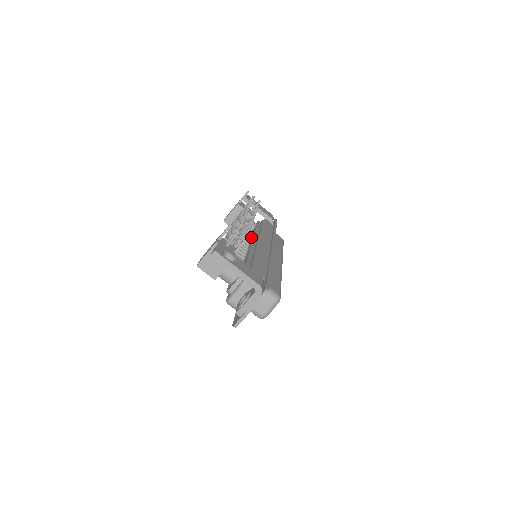
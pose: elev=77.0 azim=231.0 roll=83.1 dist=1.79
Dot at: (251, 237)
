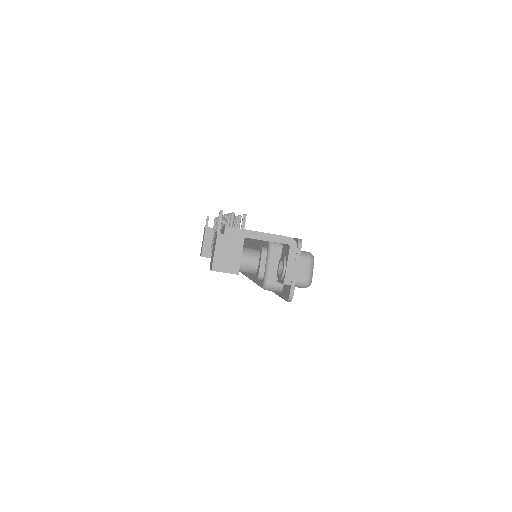
Dot at: occluded
